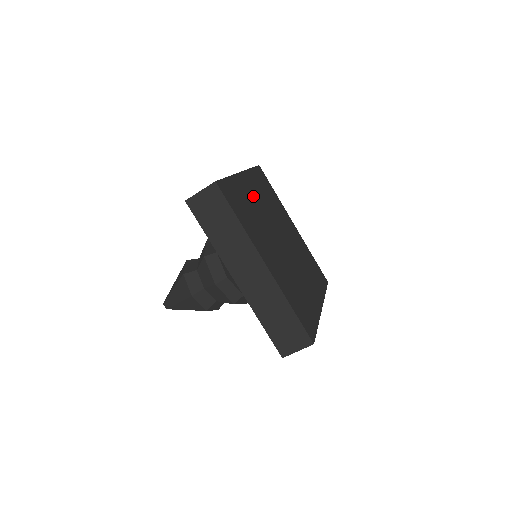
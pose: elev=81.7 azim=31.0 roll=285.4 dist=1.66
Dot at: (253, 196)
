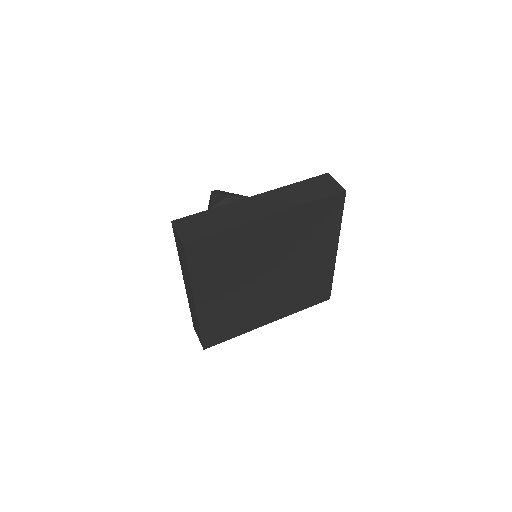
Dot at: (262, 240)
